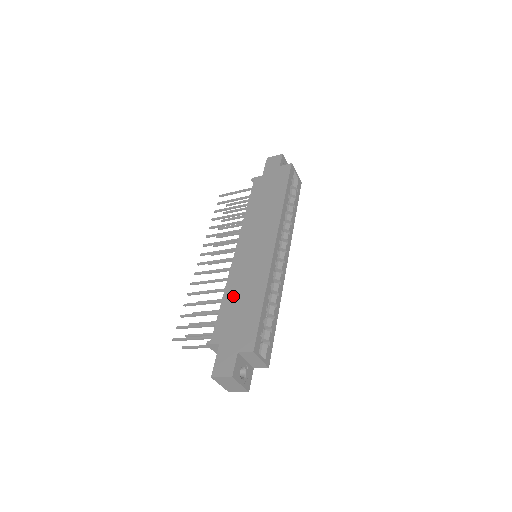
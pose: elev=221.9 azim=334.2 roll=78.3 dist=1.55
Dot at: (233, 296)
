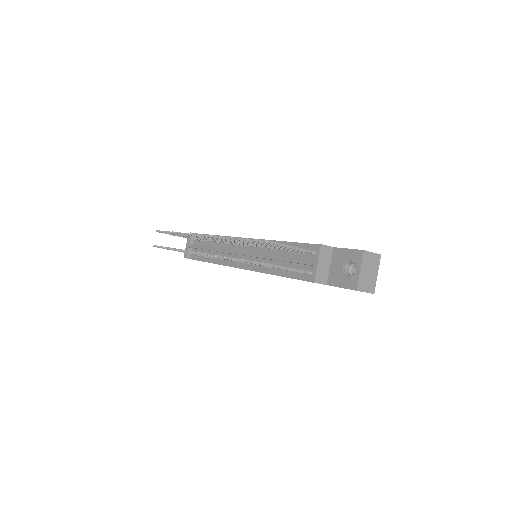
Dot at: occluded
